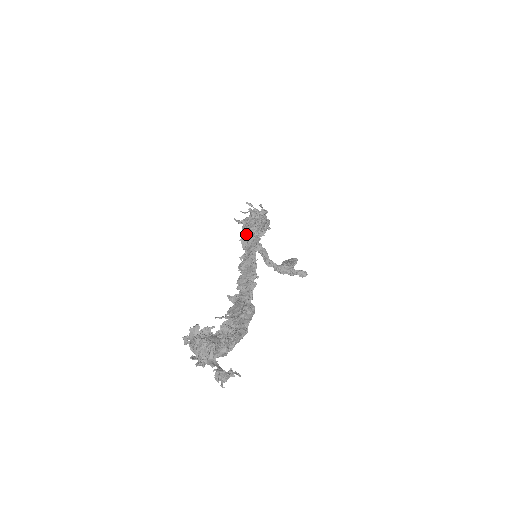
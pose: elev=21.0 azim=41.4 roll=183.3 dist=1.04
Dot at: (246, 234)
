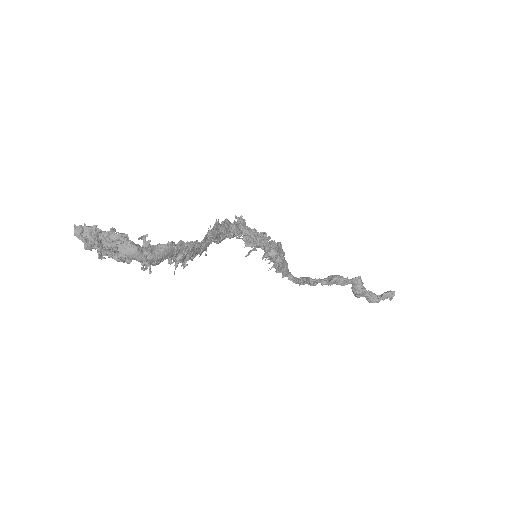
Dot at: occluded
